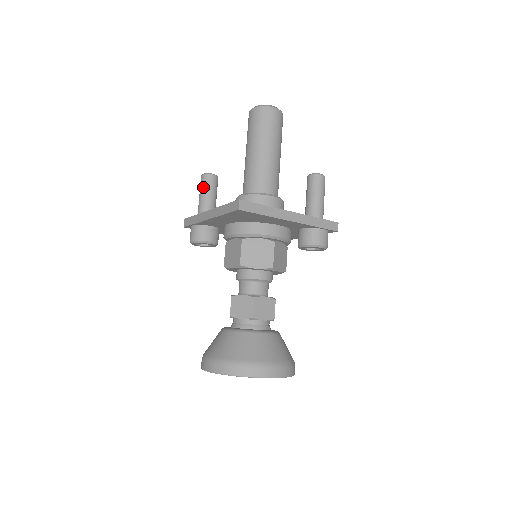
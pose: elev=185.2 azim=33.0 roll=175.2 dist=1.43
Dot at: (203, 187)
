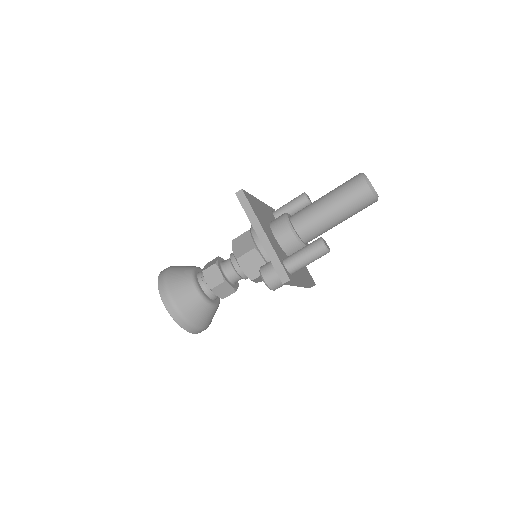
Dot at: (294, 198)
